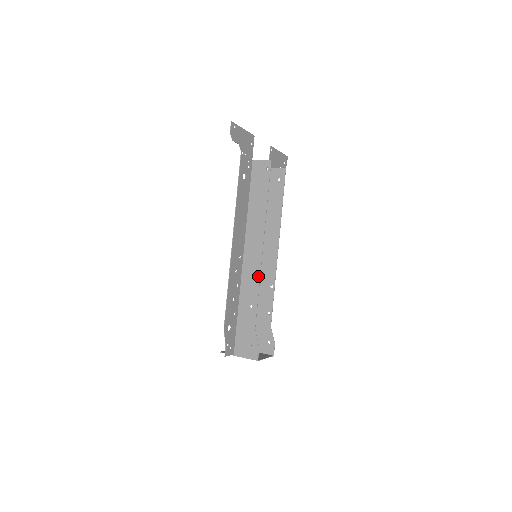
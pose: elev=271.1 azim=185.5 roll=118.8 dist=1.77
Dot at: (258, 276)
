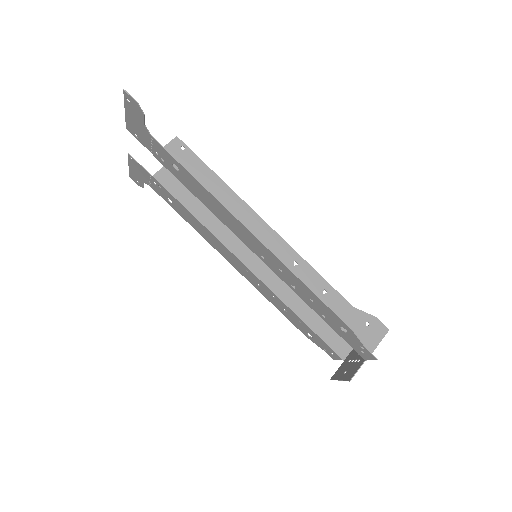
Dot at: (297, 256)
